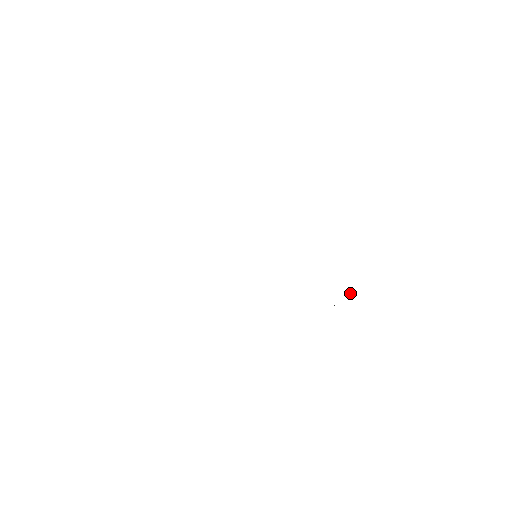
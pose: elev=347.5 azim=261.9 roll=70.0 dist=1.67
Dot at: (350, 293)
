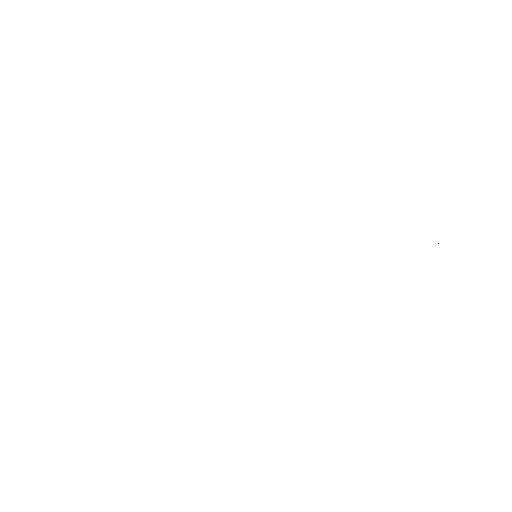
Dot at: occluded
